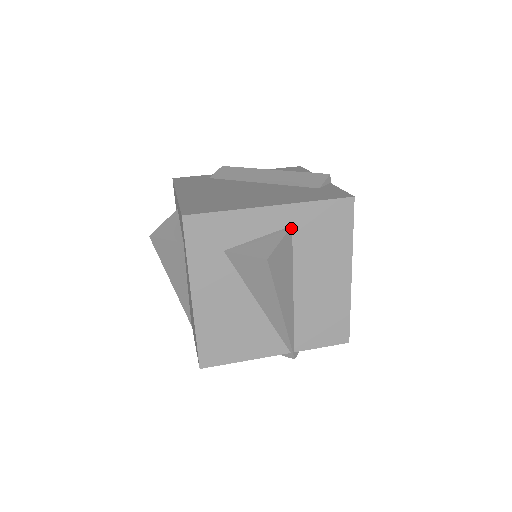
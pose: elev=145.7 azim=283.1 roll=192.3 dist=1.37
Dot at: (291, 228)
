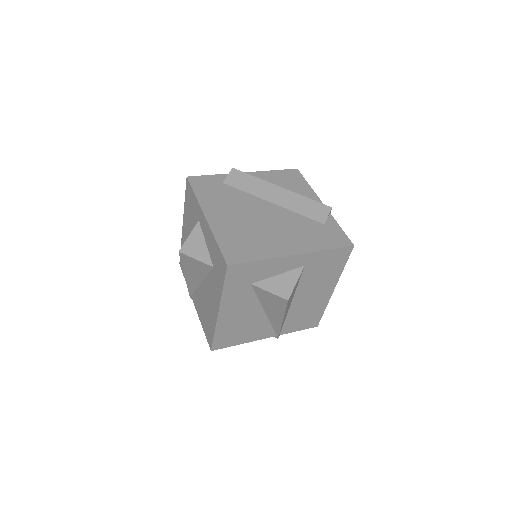
Dot at: (304, 267)
